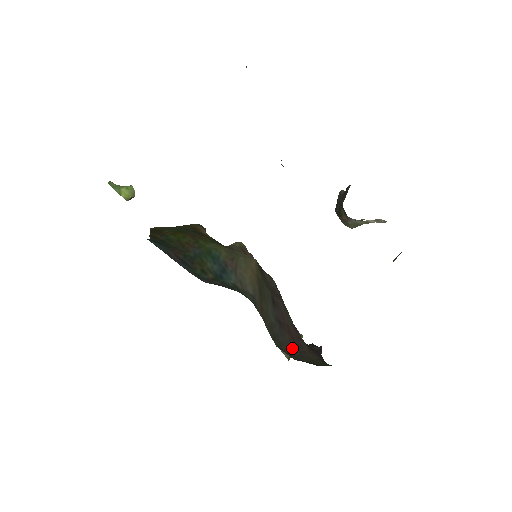
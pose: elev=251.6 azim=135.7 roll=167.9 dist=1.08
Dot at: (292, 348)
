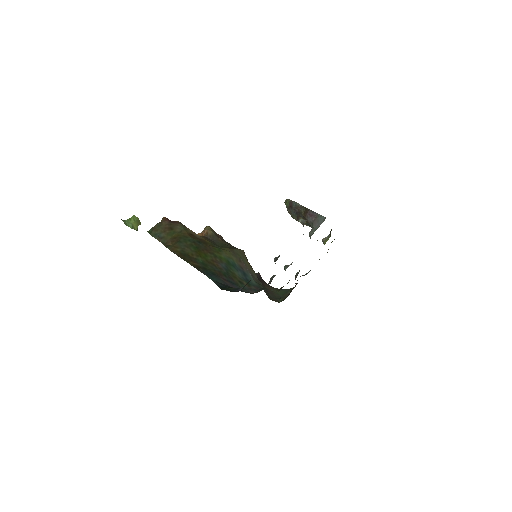
Dot at: (268, 292)
